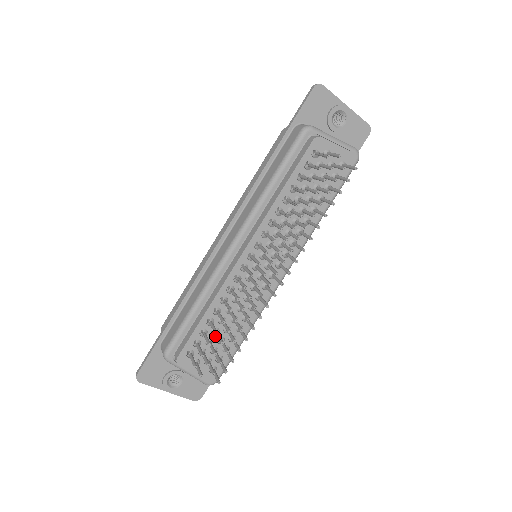
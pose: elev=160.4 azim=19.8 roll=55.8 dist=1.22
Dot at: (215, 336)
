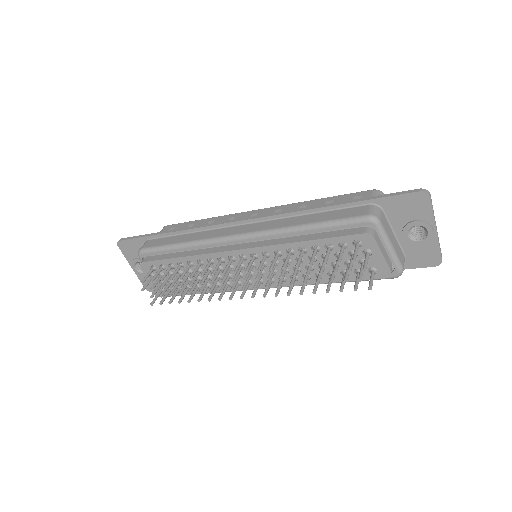
Dot at: occluded
